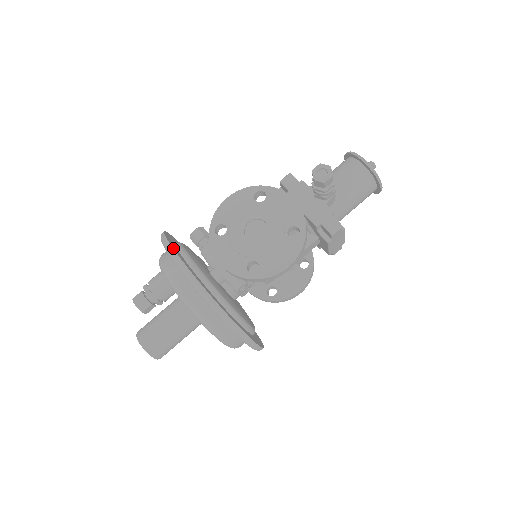
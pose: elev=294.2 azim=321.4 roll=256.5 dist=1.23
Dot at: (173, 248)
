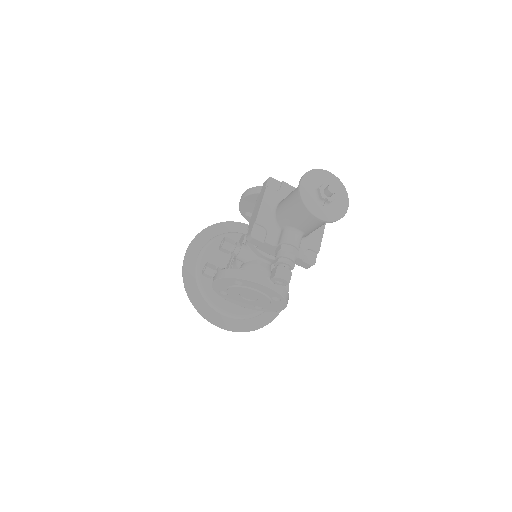
Dot at: (202, 315)
